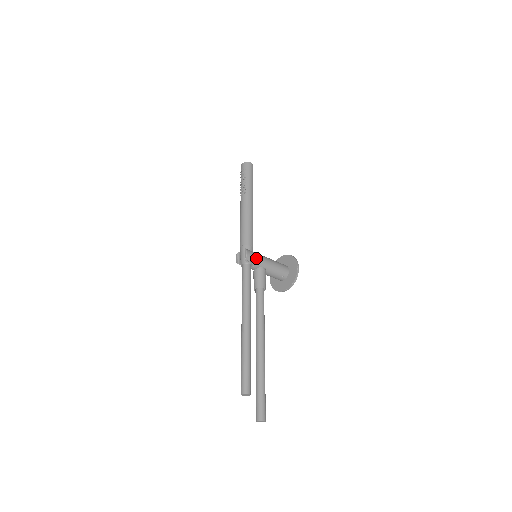
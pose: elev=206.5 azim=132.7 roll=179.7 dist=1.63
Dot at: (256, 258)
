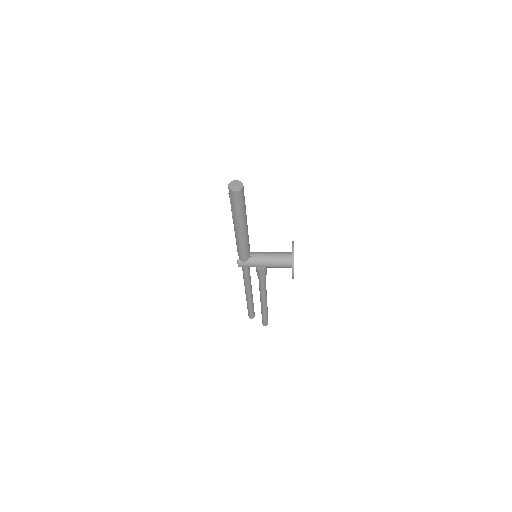
Dot at: (249, 266)
